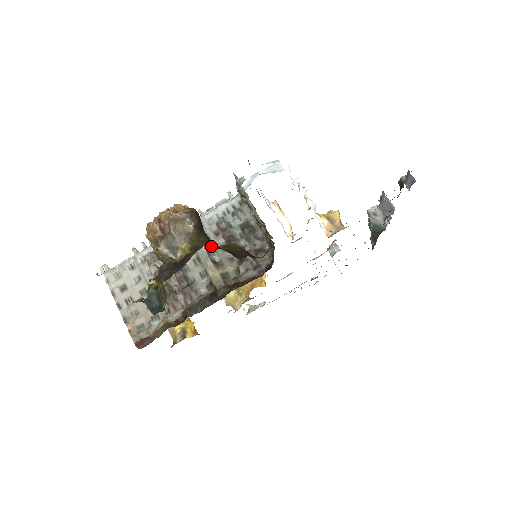
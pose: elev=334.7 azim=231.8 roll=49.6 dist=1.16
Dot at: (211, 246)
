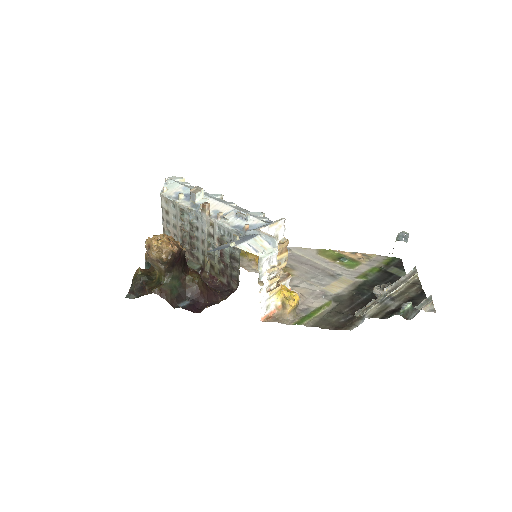
Dot at: (159, 295)
